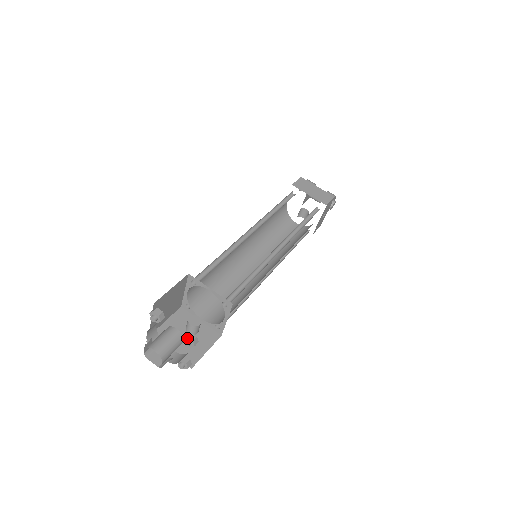
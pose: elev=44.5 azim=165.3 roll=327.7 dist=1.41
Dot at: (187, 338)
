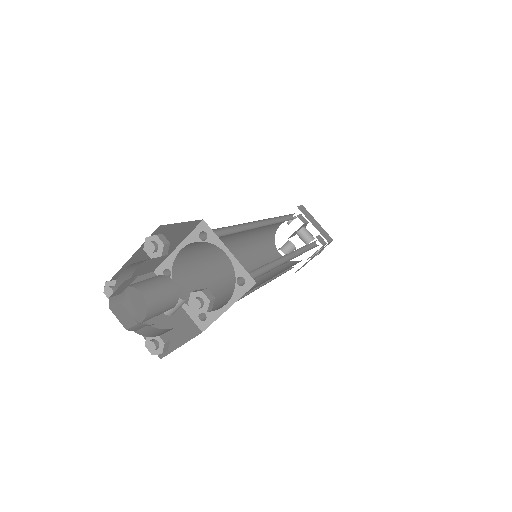
Dot at: (200, 295)
